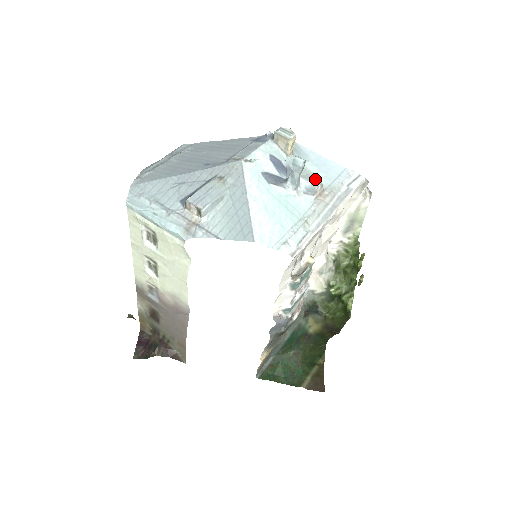
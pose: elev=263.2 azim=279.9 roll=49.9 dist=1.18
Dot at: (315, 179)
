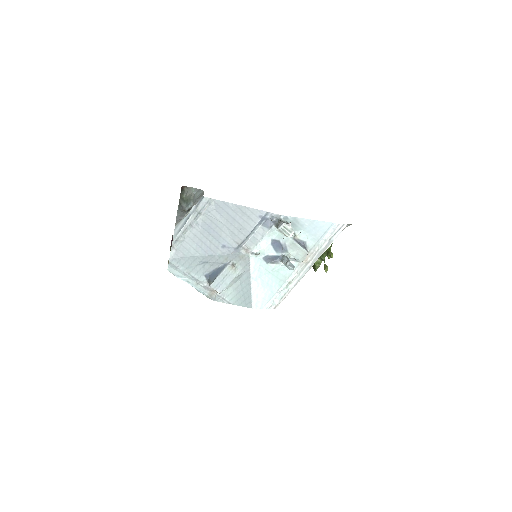
Dot at: (302, 255)
